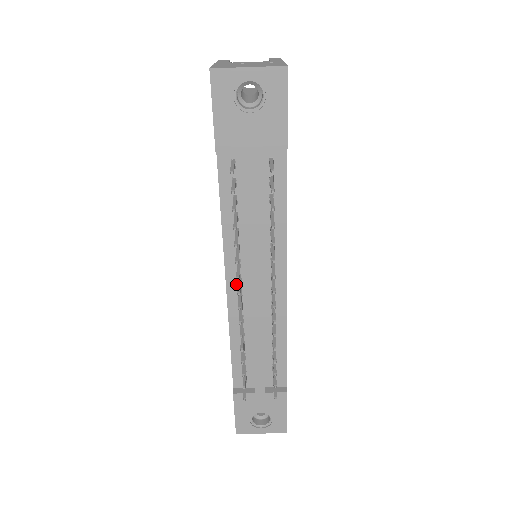
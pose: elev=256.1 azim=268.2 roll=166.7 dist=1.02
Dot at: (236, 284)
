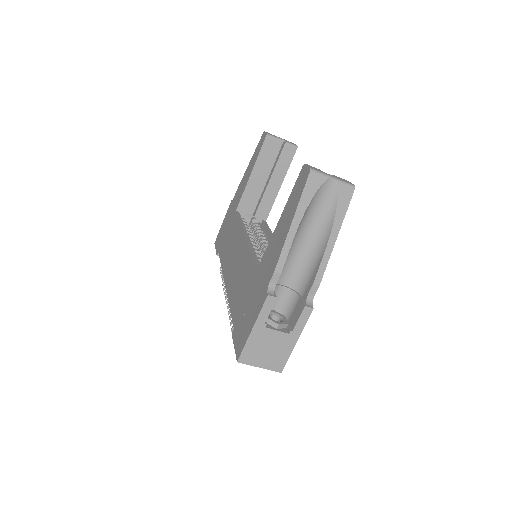
Dot at: occluded
